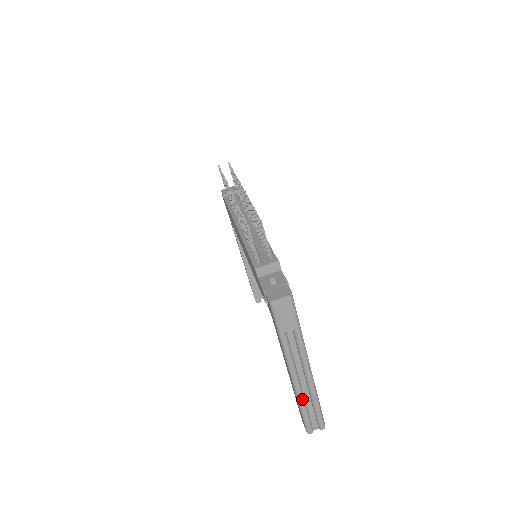
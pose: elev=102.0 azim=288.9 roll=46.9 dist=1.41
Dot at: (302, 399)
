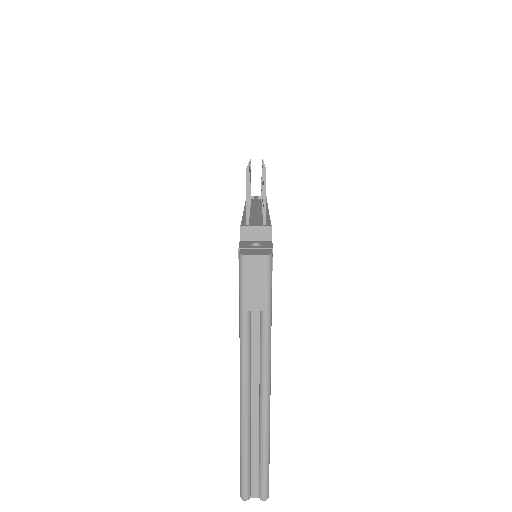
Dot at: (246, 433)
